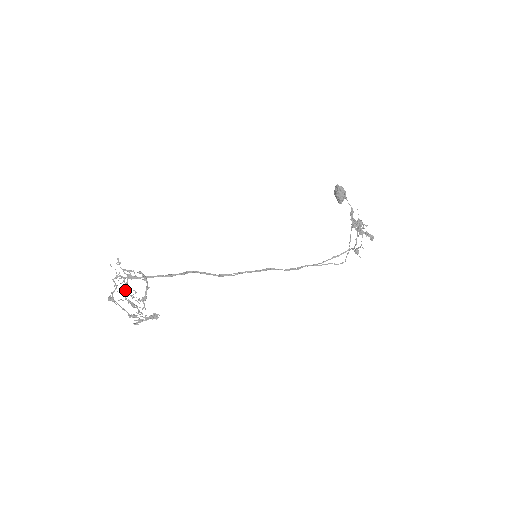
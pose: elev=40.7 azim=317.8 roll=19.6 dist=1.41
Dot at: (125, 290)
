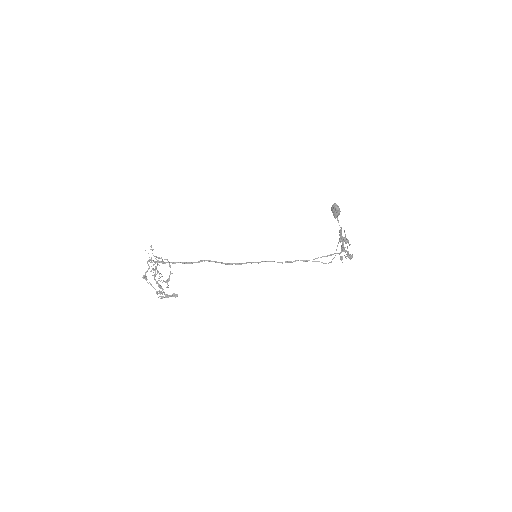
Dot at: (155, 272)
